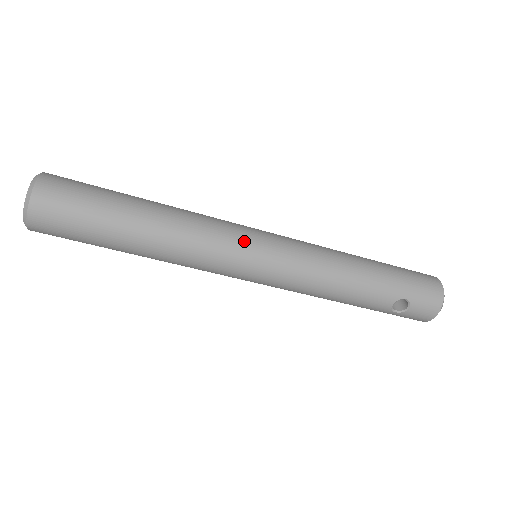
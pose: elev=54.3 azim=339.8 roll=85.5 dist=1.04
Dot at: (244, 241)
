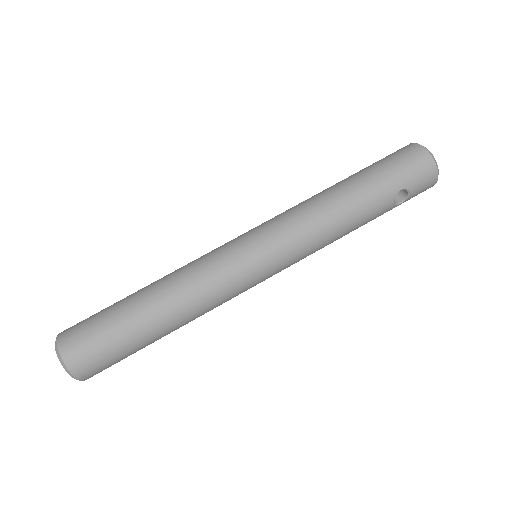
Dot at: (238, 261)
